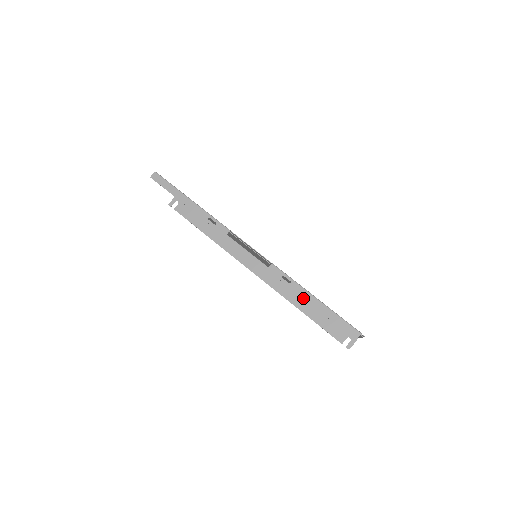
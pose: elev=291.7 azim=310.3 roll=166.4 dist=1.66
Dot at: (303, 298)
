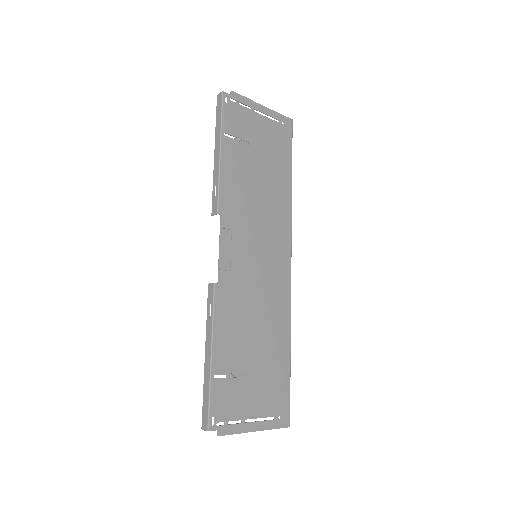
Dot at: (205, 343)
